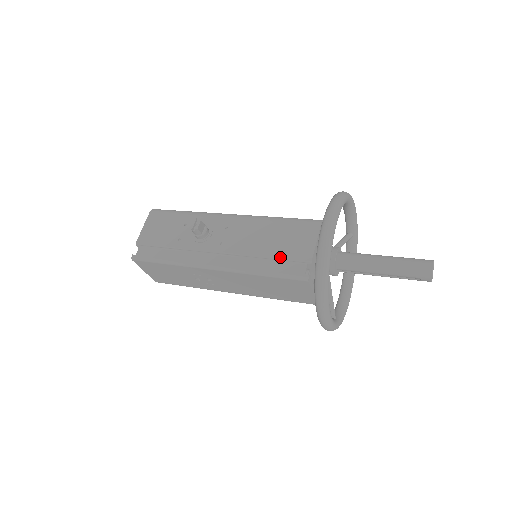
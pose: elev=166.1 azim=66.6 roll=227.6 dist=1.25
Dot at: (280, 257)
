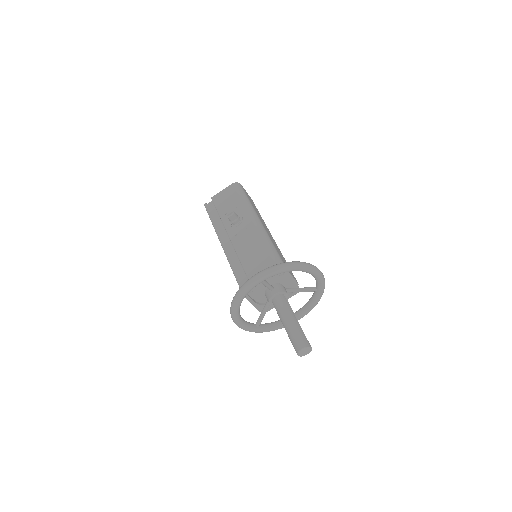
Dot at: (245, 270)
